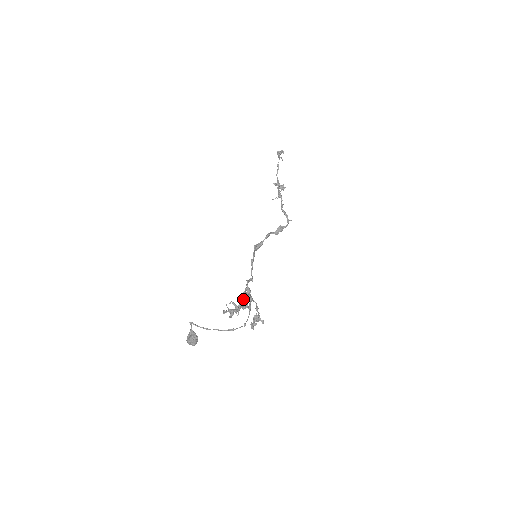
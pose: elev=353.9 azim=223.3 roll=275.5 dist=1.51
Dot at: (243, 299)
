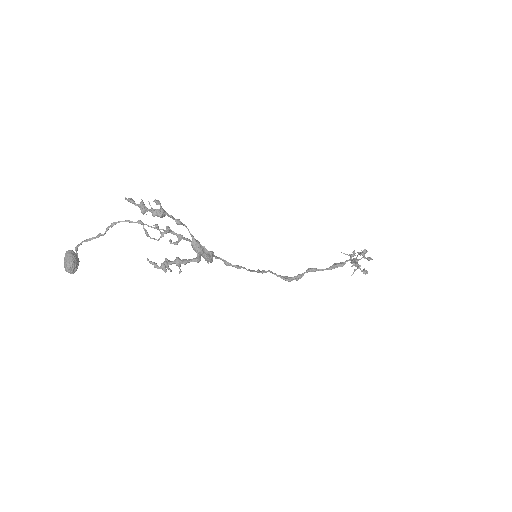
Dot at: (197, 259)
